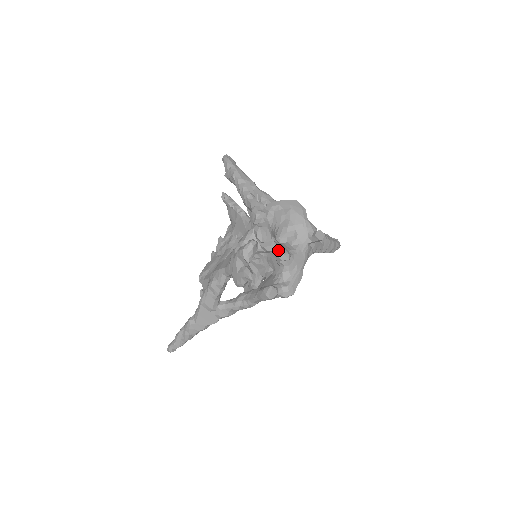
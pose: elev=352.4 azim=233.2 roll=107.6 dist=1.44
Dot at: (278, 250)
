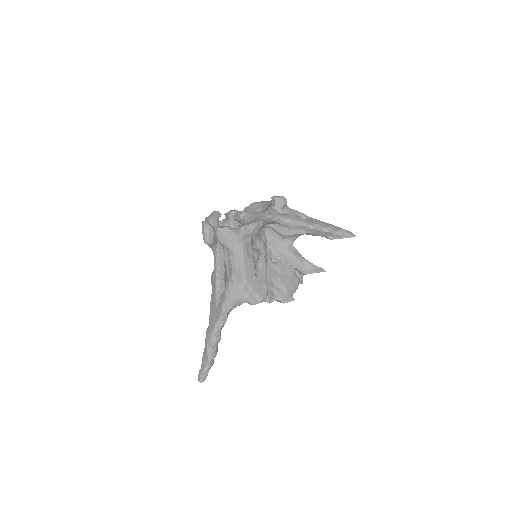
Dot at: (237, 212)
